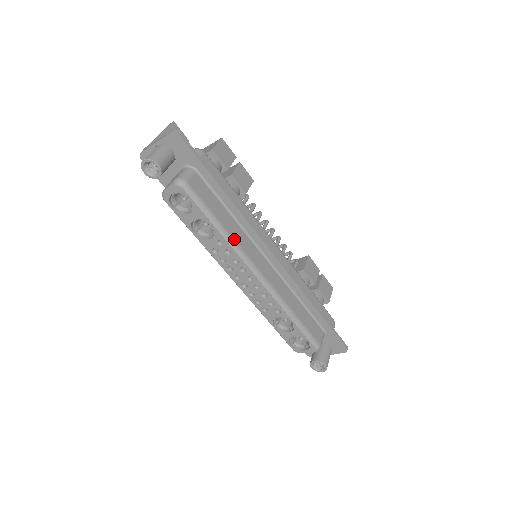
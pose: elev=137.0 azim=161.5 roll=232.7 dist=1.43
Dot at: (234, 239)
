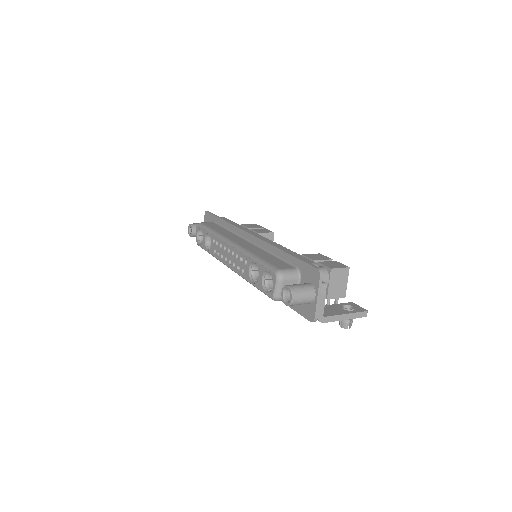
Dot at: (220, 234)
